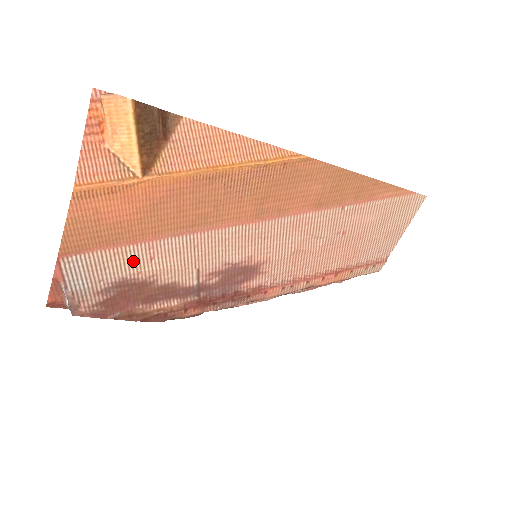
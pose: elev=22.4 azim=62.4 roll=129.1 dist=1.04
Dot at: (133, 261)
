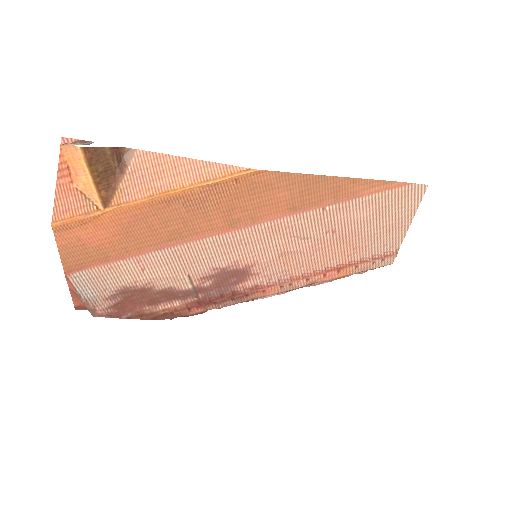
Dot at: (127, 273)
